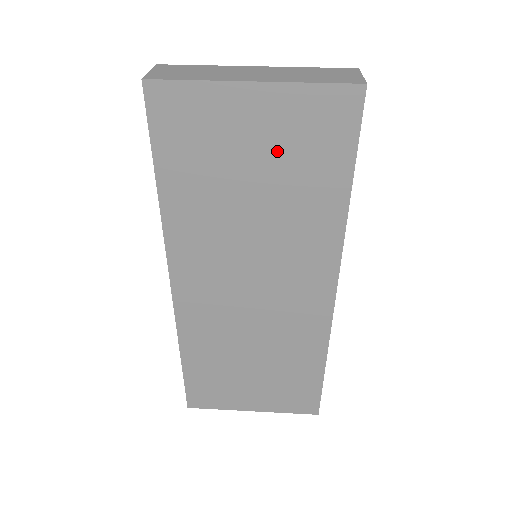
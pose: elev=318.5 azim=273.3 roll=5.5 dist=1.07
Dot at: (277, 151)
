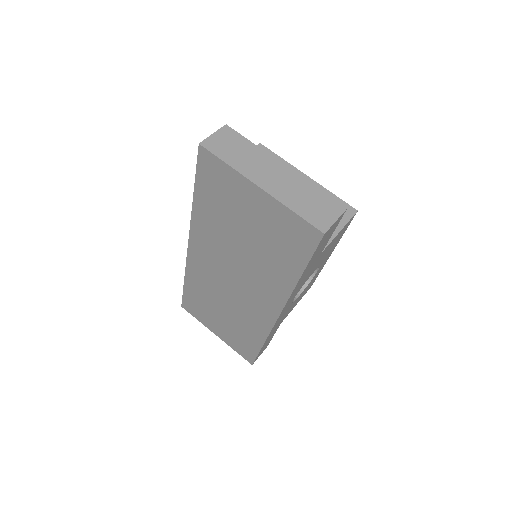
Dot at: (264, 228)
